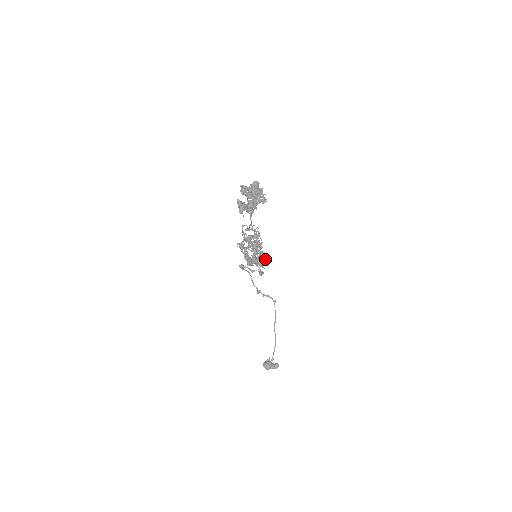
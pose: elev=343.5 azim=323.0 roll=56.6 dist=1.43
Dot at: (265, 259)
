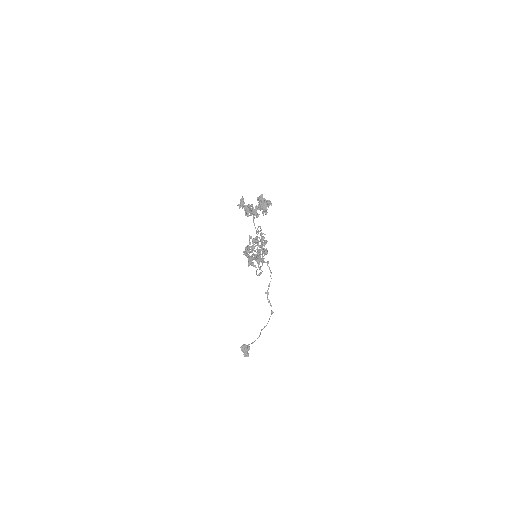
Dot at: occluded
